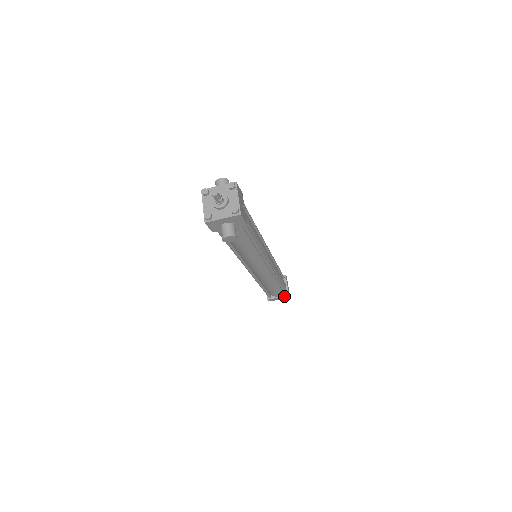
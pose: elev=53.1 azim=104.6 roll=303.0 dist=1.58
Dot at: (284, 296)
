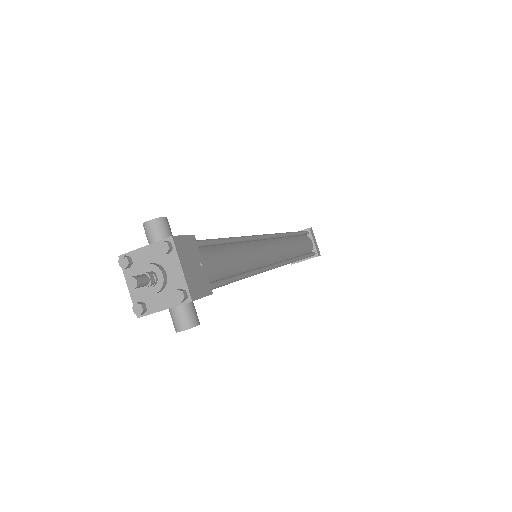
Dot at: (312, 257)
